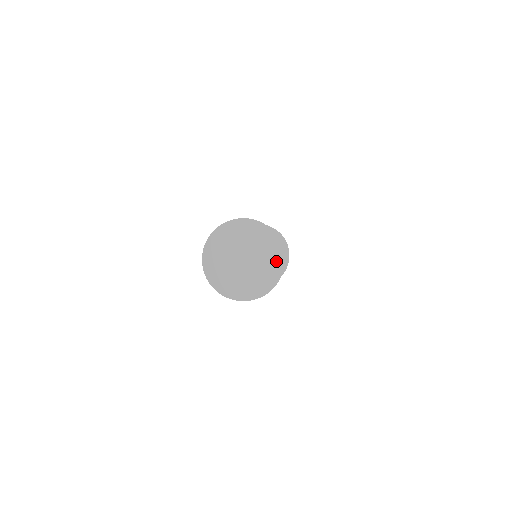
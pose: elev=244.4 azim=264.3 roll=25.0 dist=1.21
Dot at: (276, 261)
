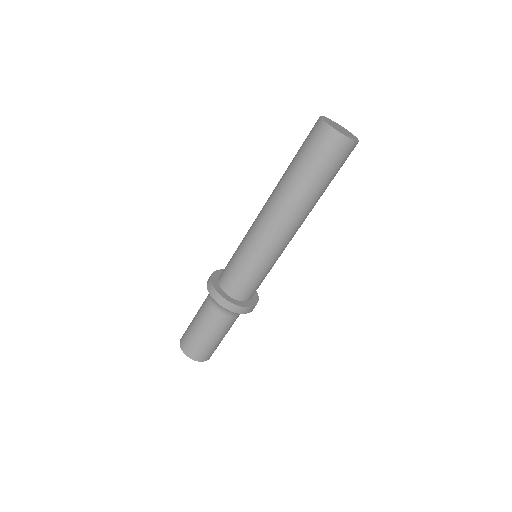
Dot at: (355, 139)
